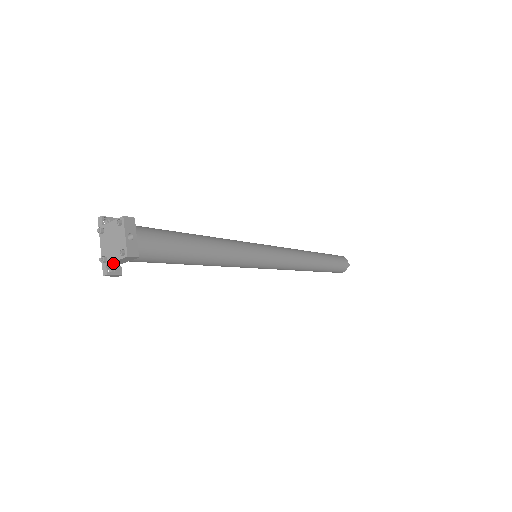
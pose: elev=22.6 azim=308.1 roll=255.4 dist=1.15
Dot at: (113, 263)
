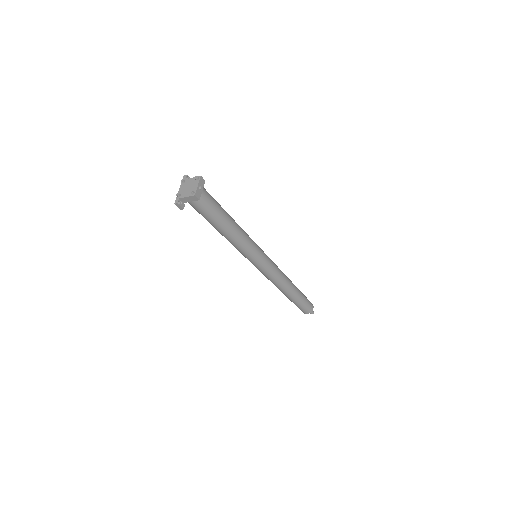
Dot at: (183, 199)
